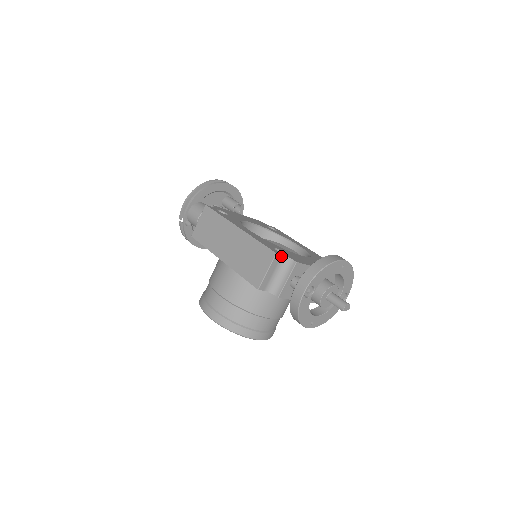
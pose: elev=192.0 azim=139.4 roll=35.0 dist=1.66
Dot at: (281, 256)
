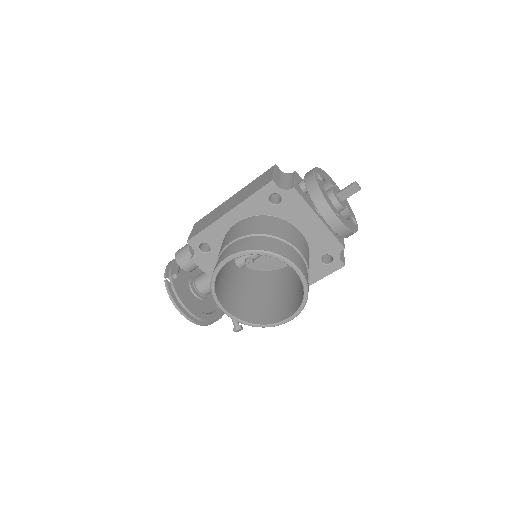
Dot at: (280, 171)
